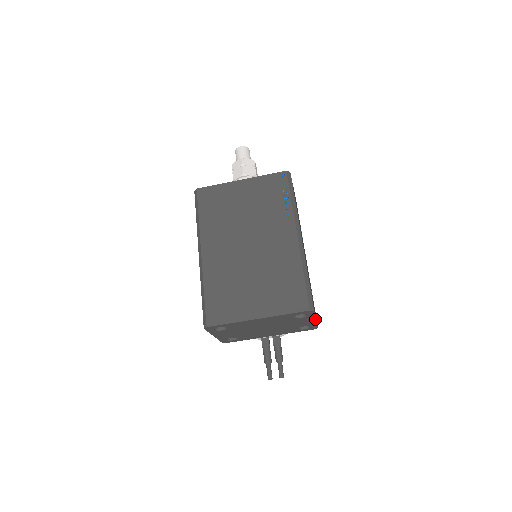
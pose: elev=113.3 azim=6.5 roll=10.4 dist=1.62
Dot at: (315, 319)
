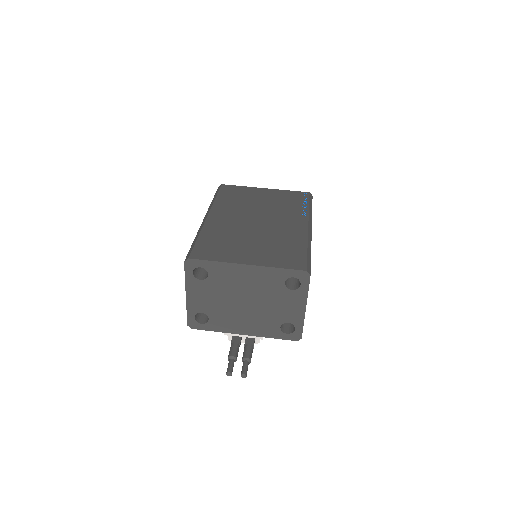
Dot at: (305, 305)
